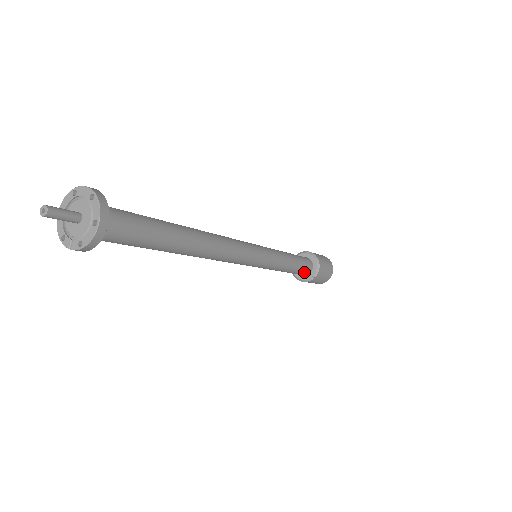
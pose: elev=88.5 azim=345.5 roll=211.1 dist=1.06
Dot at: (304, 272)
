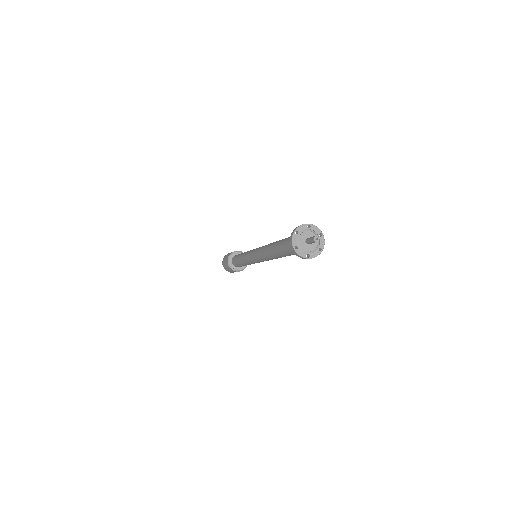
Dot at: occluded
